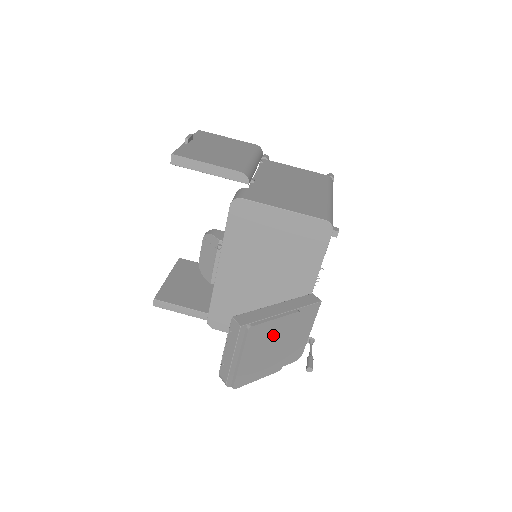
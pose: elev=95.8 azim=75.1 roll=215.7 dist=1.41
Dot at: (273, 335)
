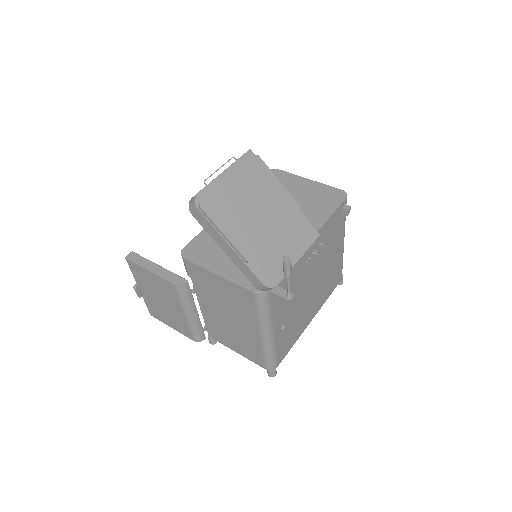
Dot at: (268, 197)
